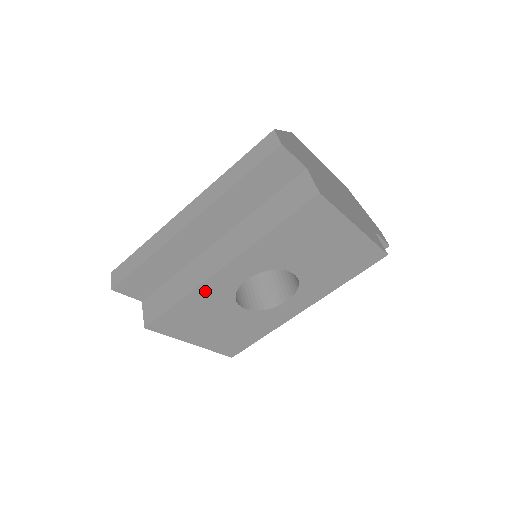
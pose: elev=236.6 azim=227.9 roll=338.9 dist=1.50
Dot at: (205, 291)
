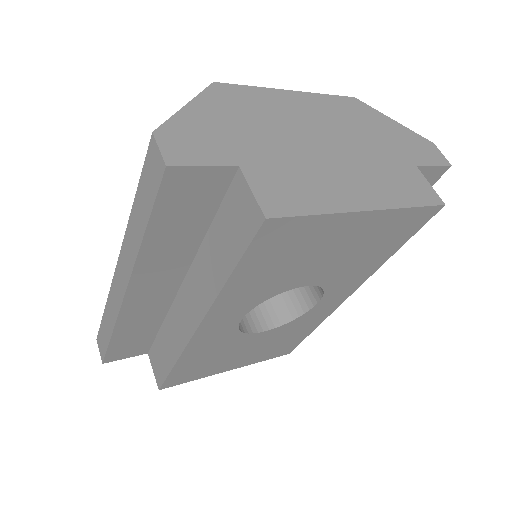
Dot at: (197, 348)
